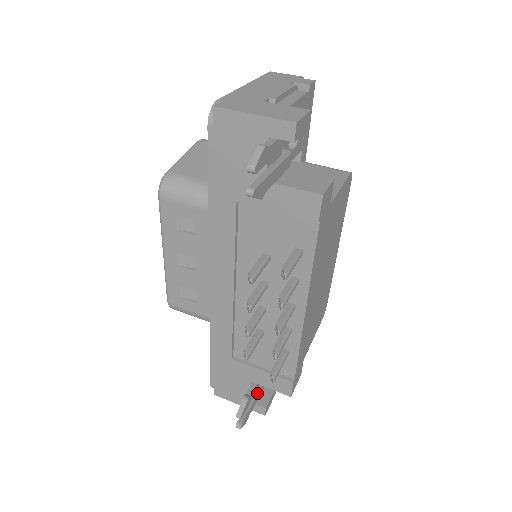
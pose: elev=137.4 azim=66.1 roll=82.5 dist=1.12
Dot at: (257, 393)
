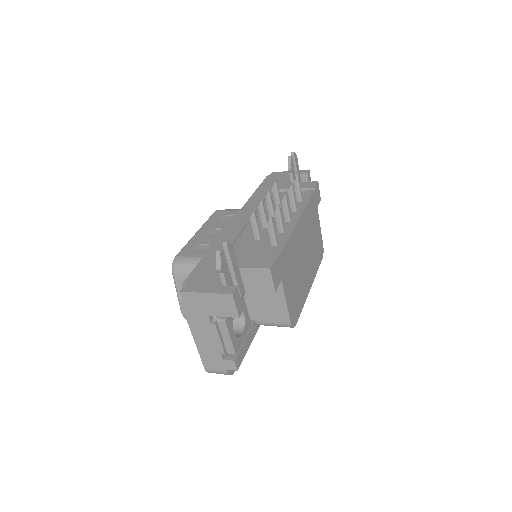
Dot at: (231, 283)
